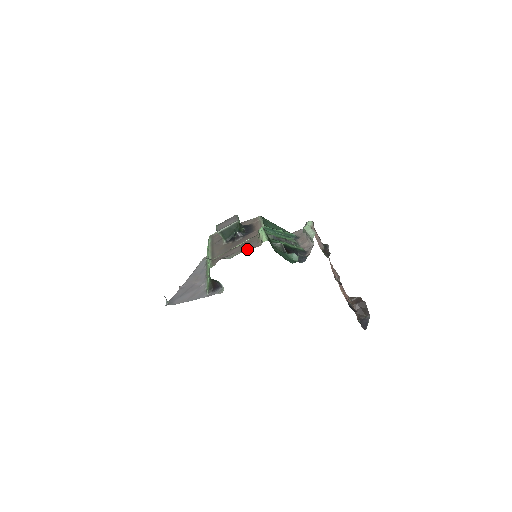
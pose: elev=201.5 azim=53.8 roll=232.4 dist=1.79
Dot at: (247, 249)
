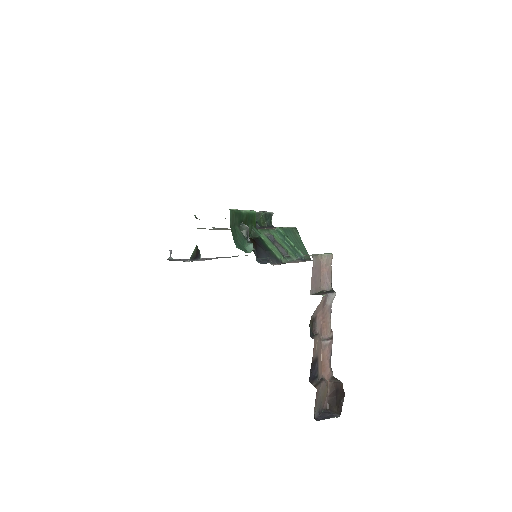
Dot at: occluded
